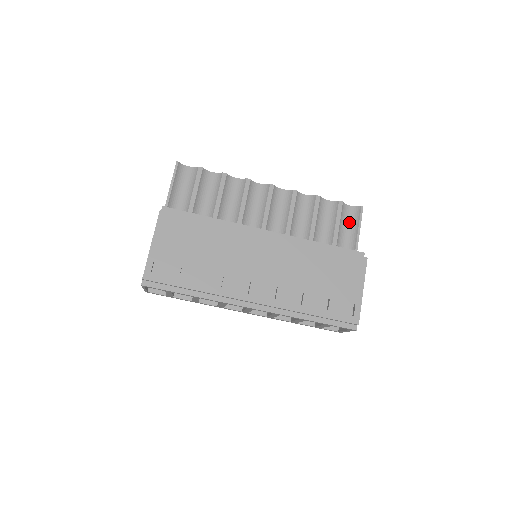
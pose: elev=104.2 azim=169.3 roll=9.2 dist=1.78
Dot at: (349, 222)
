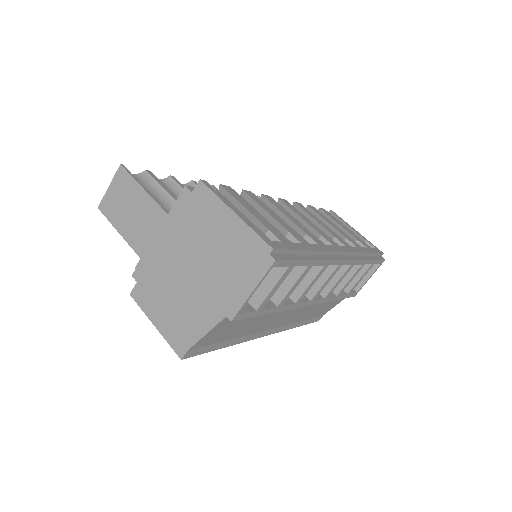
Dot at: occluded
